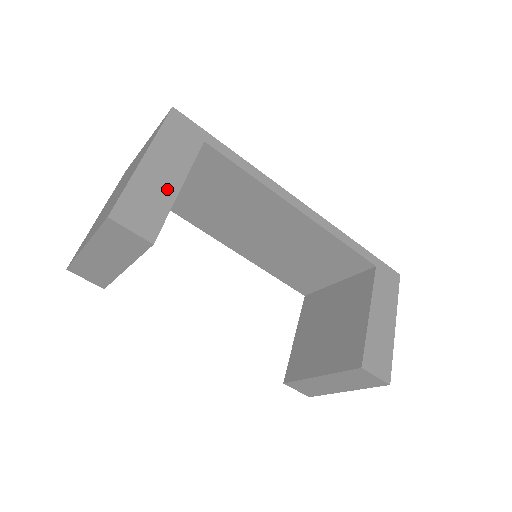
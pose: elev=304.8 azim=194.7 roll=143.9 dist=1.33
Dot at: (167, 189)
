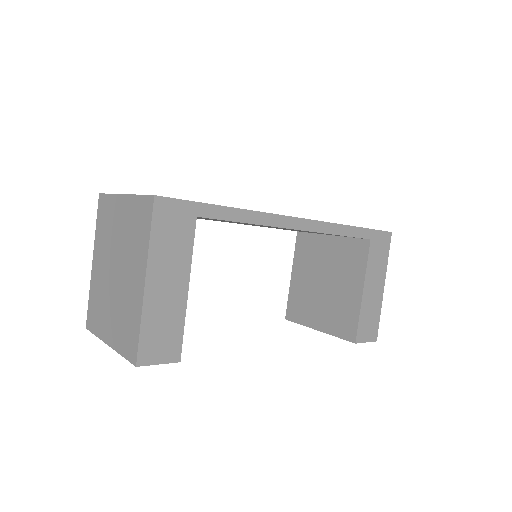
Dot at: (176, 301)
